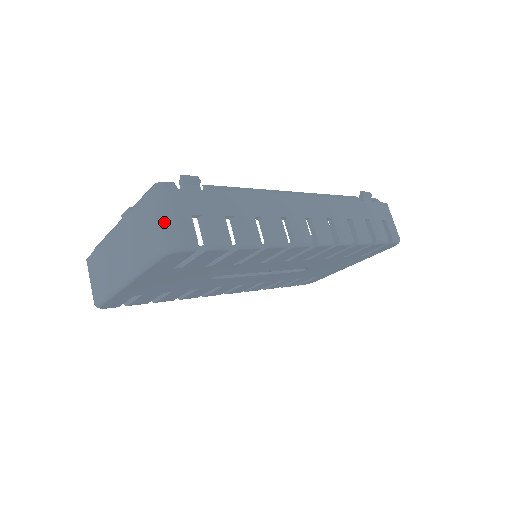
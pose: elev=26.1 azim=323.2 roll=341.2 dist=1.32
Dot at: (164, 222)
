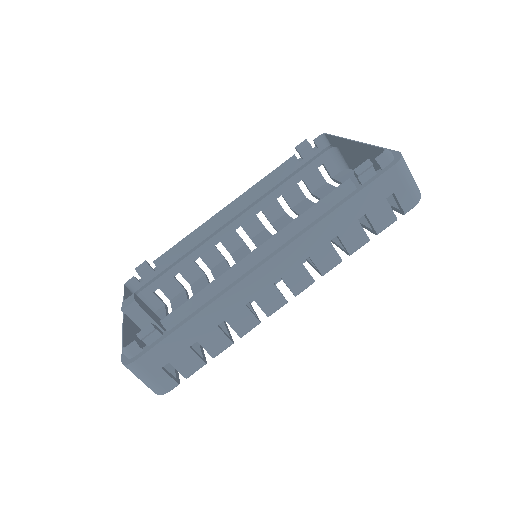
Dot at: (145, 382)
